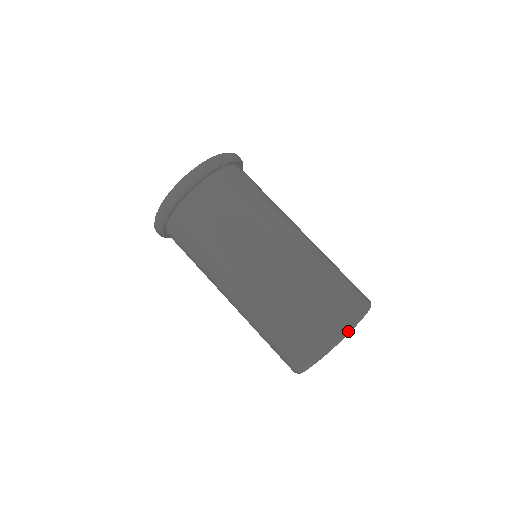
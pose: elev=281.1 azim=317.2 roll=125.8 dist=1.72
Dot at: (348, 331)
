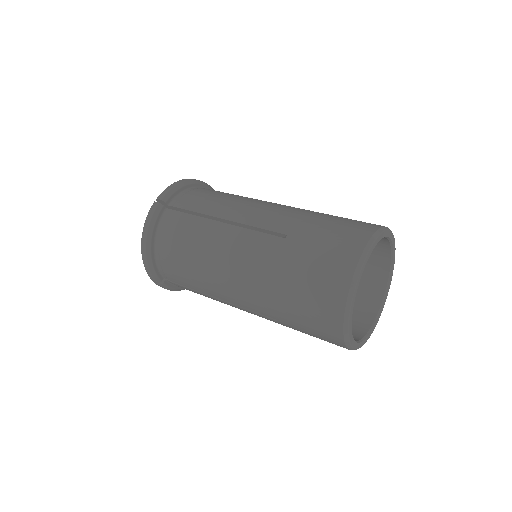
Dot at: (388, 228)
